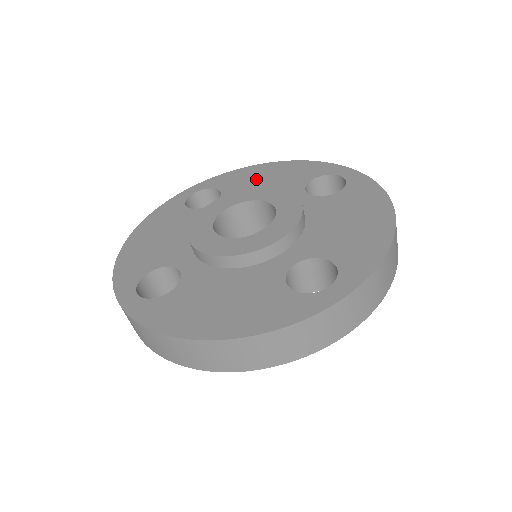
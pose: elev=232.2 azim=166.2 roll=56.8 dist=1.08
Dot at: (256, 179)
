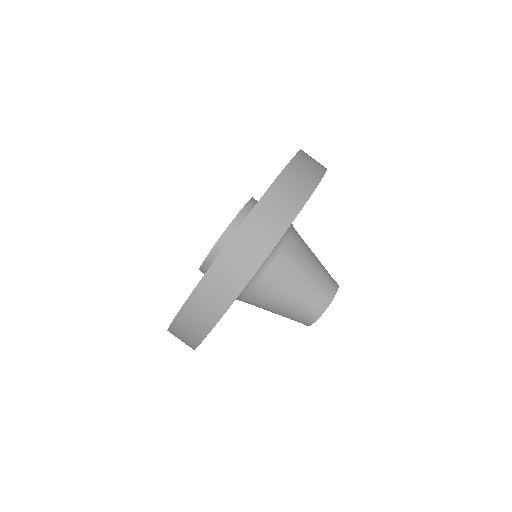
Dot at: occluded
